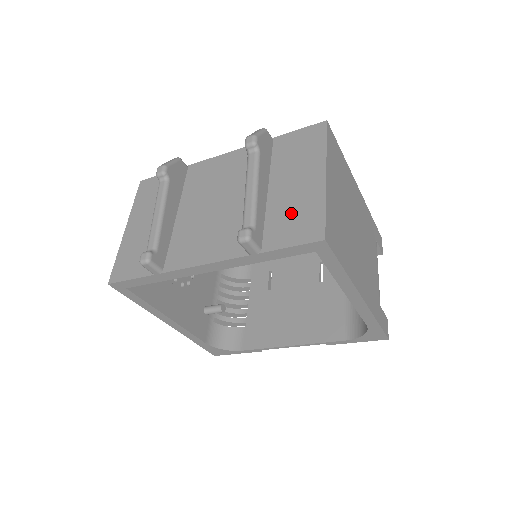
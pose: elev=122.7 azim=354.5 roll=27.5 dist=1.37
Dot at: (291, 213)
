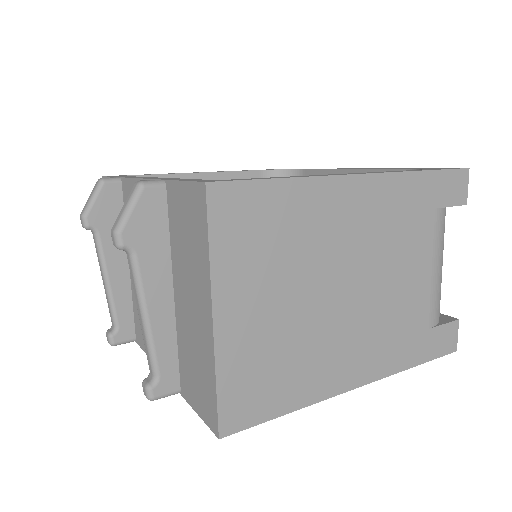
Dot at: (192, 359)
